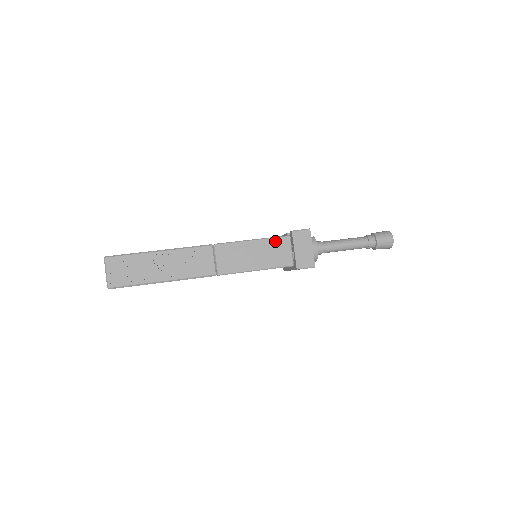
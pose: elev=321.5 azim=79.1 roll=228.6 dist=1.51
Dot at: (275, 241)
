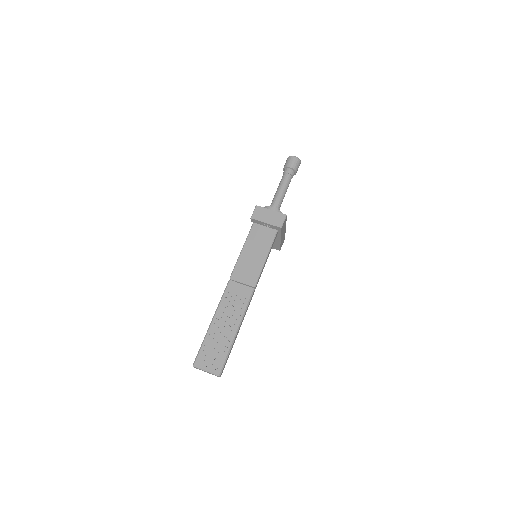
Dot at: (252, 234)
